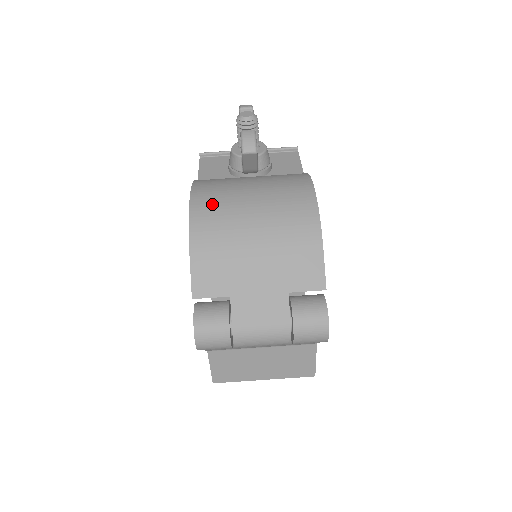
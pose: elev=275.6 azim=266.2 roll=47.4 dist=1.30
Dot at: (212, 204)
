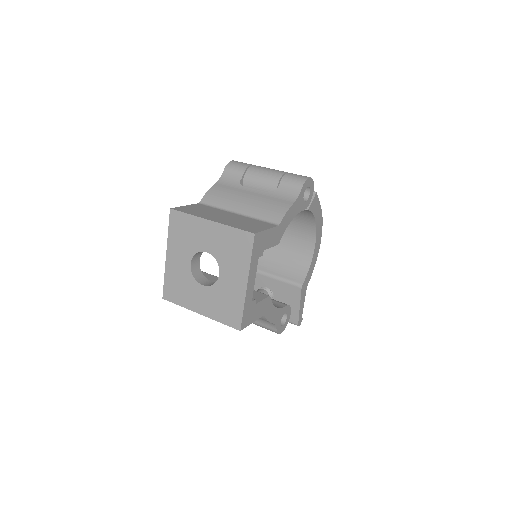
Dot at: occluded
